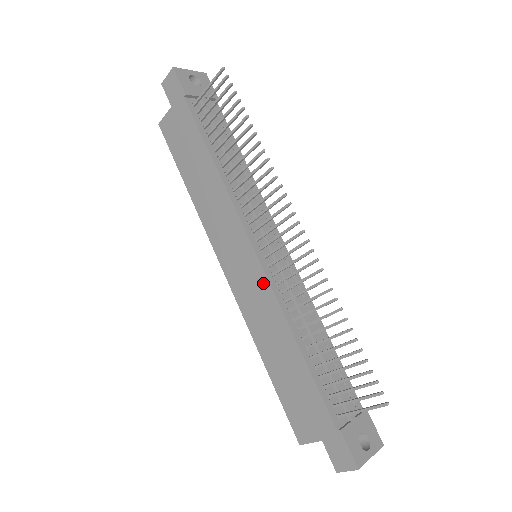
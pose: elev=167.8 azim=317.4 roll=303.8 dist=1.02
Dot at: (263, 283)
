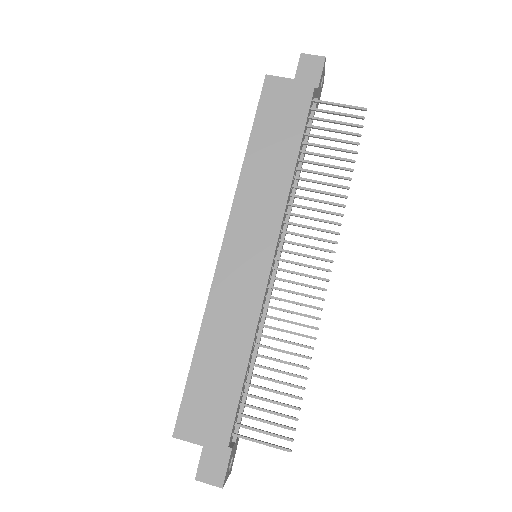
Dot at: (259, 287)
